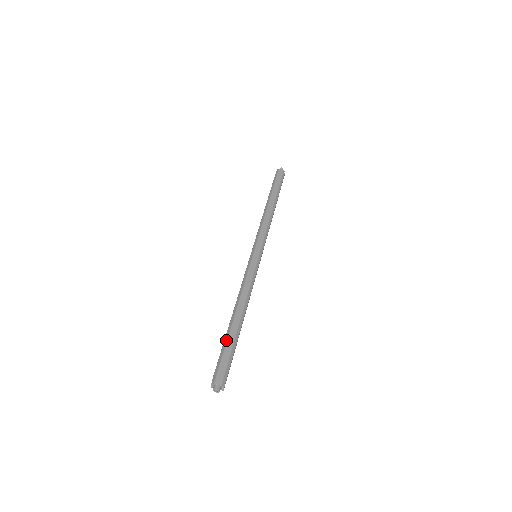
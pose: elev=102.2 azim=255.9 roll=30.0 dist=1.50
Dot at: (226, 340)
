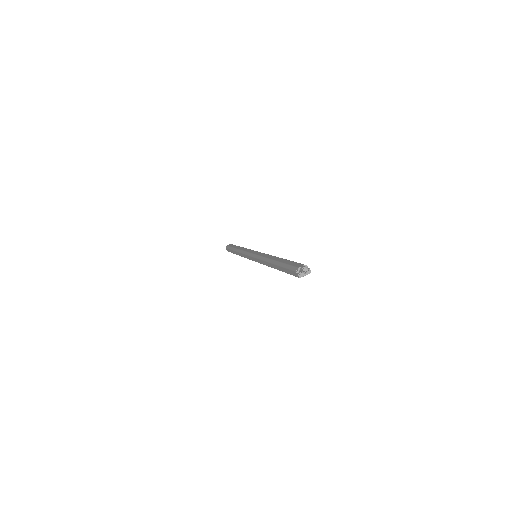
Dot at: (281, 263)
